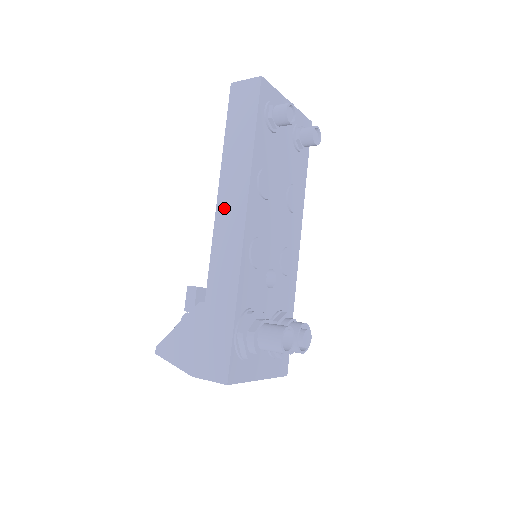
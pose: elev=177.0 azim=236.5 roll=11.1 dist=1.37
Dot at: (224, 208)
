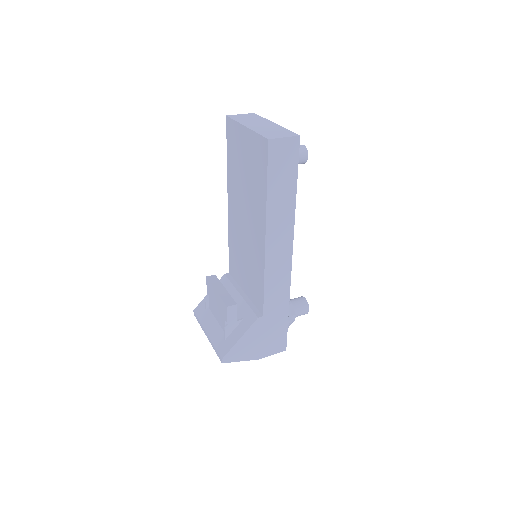
Dot at: (273, 251)
